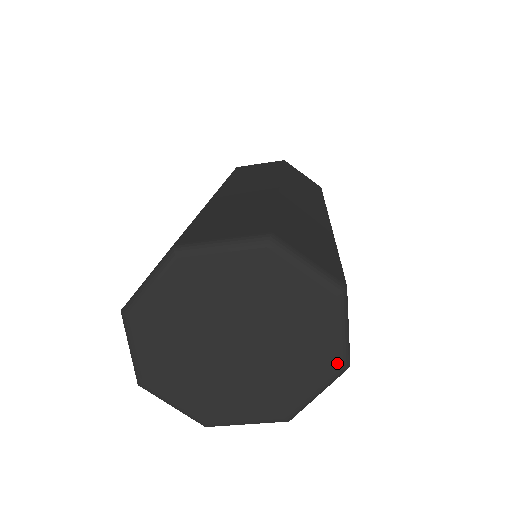
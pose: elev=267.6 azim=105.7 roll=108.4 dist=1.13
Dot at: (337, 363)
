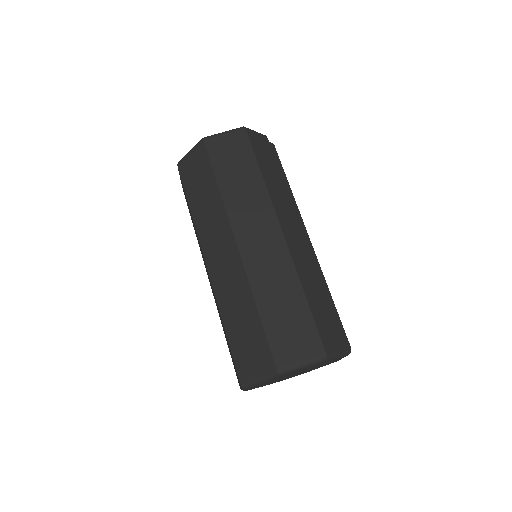
Dot at: (344, 356)
